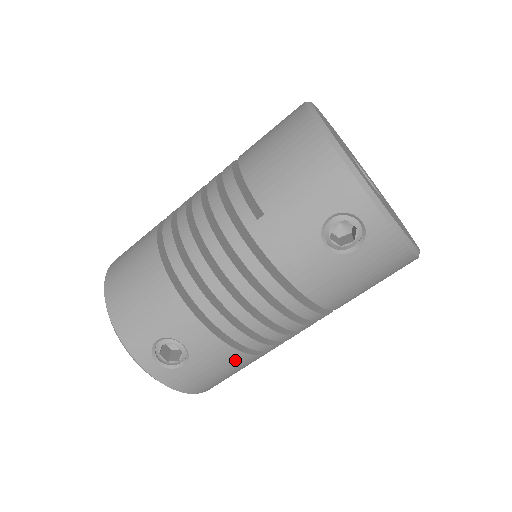
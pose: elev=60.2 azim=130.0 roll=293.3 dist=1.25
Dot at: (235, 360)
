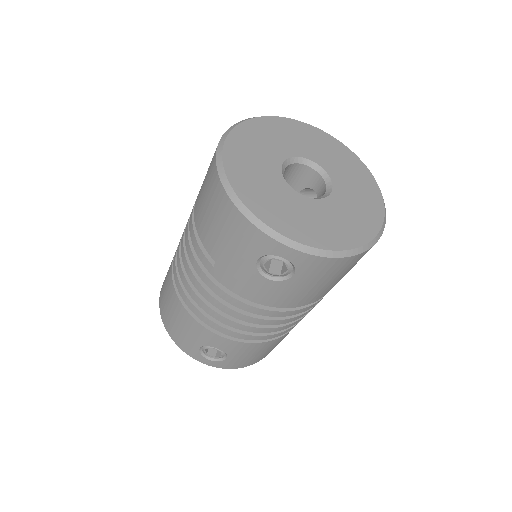
Dot at: (263, 346)
